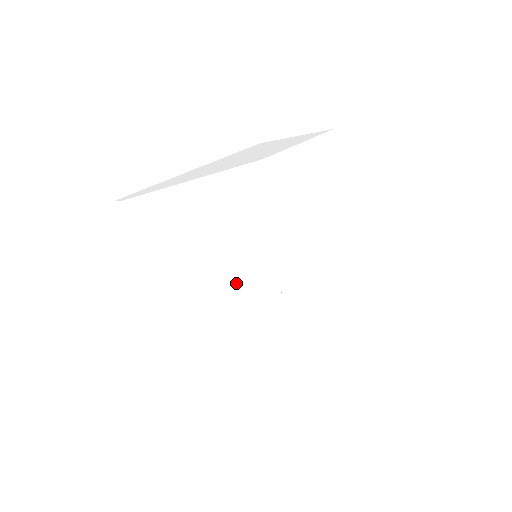
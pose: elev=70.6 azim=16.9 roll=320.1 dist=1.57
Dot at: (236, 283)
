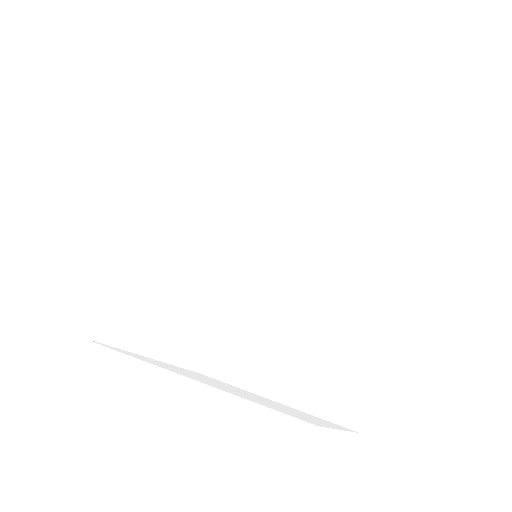
Dot at: (211, 316)
